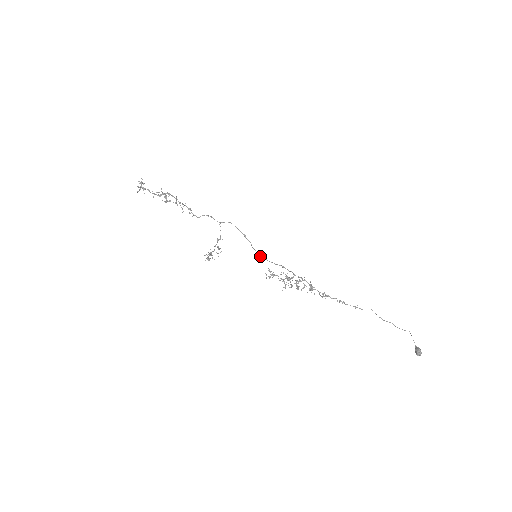
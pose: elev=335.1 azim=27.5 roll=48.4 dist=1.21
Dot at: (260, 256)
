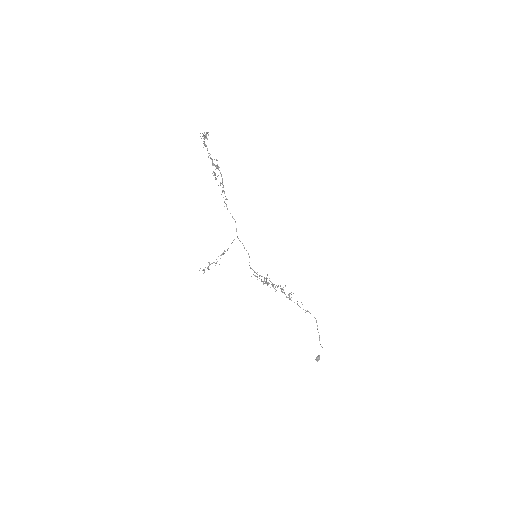
Dot at: (252, 269)
